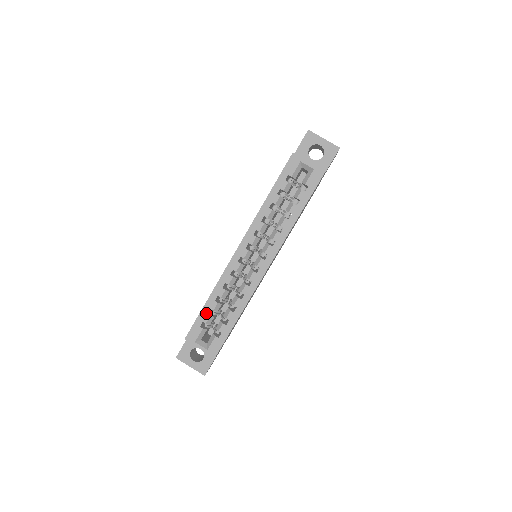
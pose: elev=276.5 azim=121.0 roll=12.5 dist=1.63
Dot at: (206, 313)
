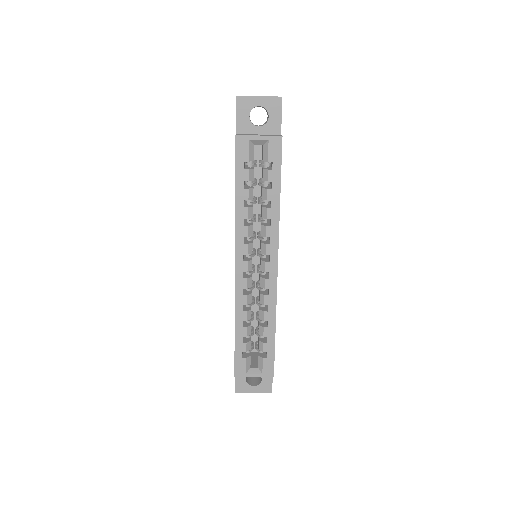
Dot at: (241, 343)
